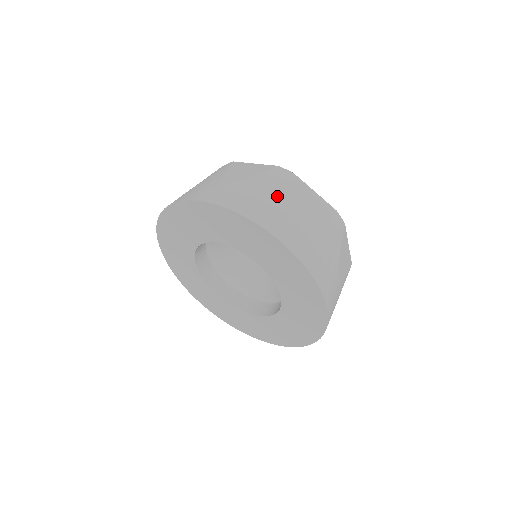
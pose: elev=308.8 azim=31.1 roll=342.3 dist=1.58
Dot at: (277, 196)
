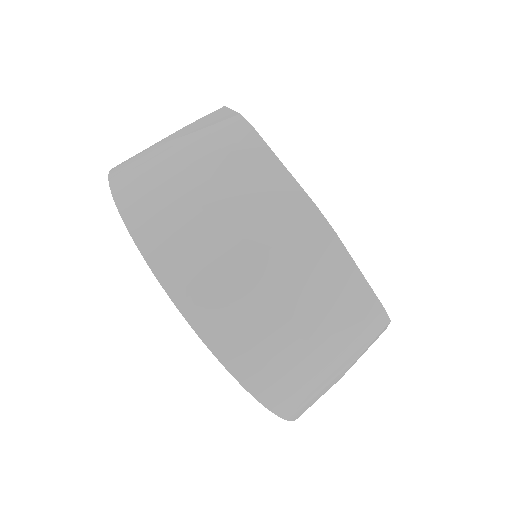
Dot at: (340, 370)
